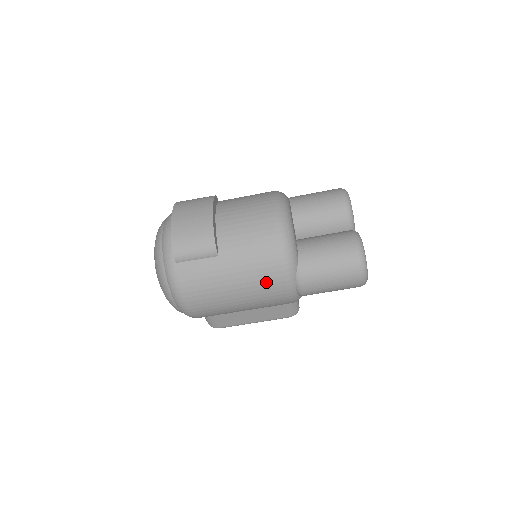
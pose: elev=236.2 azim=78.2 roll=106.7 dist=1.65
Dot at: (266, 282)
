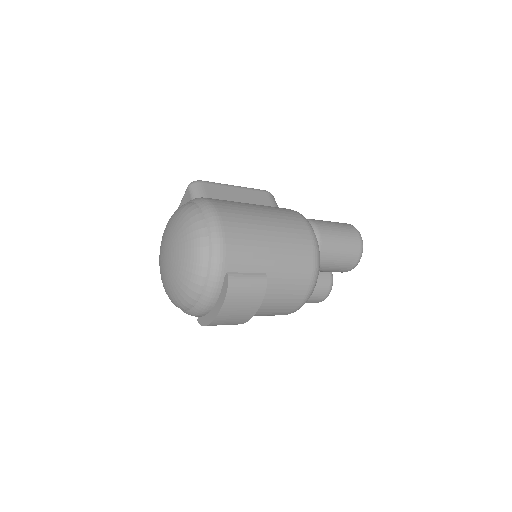
Dot at: occluded
